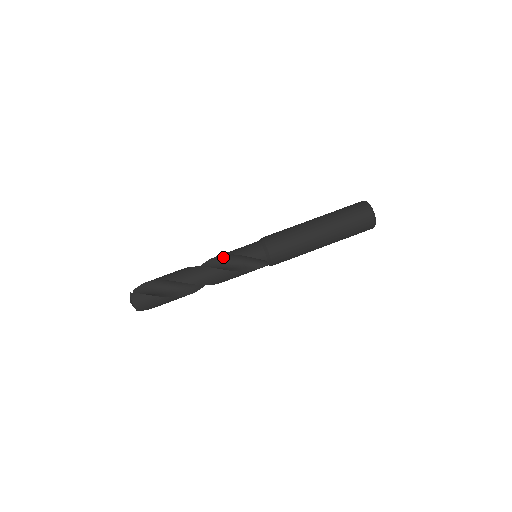
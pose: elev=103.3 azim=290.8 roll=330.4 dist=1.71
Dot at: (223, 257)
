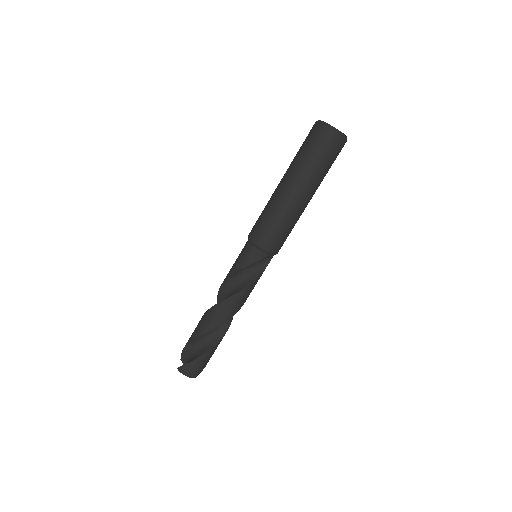
Dot at: (228, 280)
